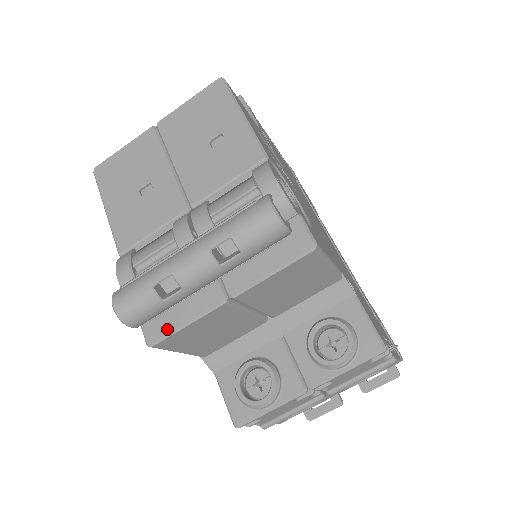
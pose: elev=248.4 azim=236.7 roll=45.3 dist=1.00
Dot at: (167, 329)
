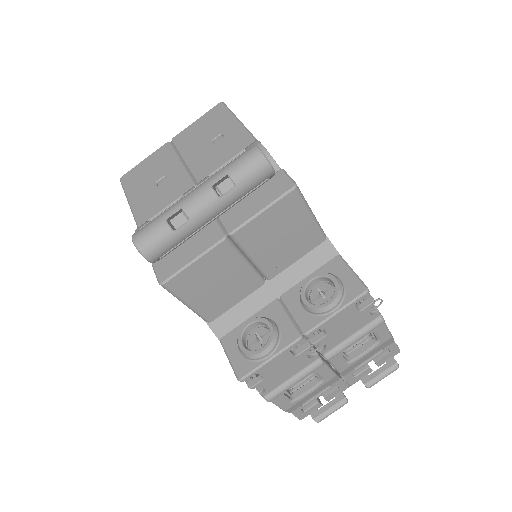
Dot at: (177, 268)
